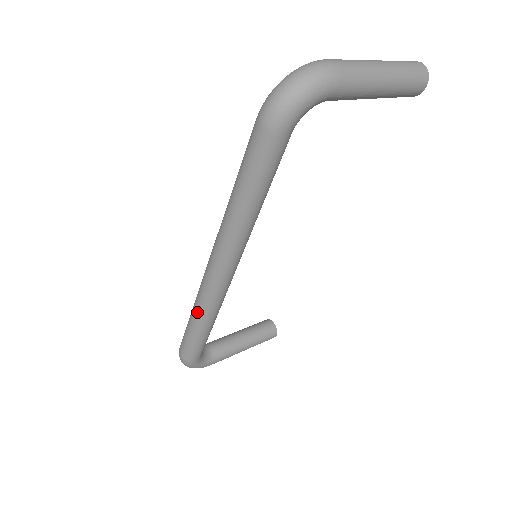
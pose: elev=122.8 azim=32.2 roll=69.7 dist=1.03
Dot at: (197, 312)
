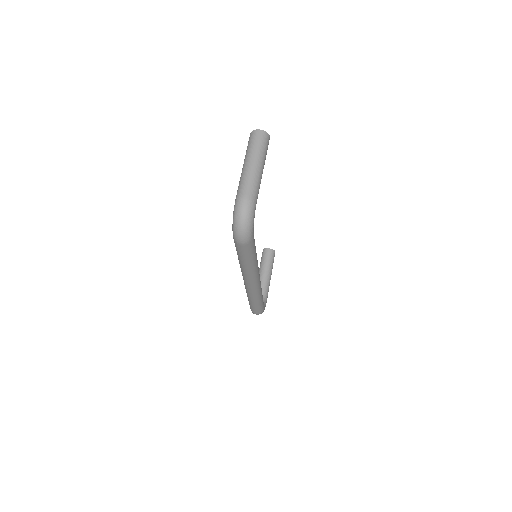
Dot at: (254, 299)
